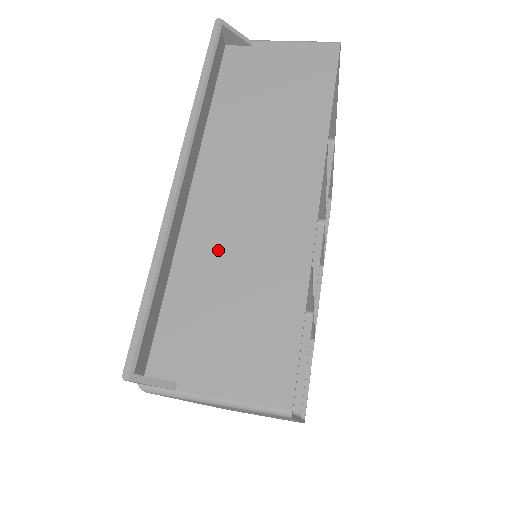
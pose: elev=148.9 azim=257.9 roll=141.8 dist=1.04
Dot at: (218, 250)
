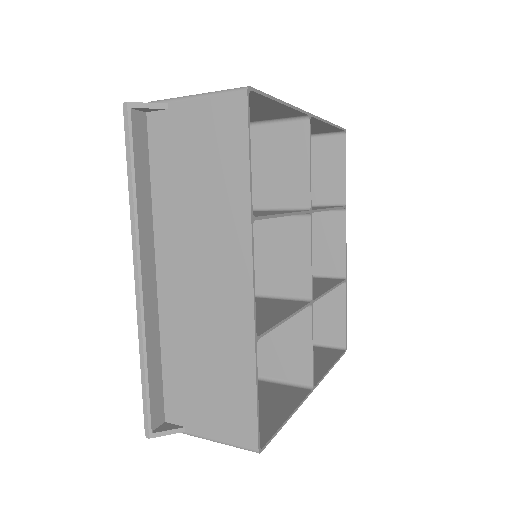
Dot at: (187, 330)
